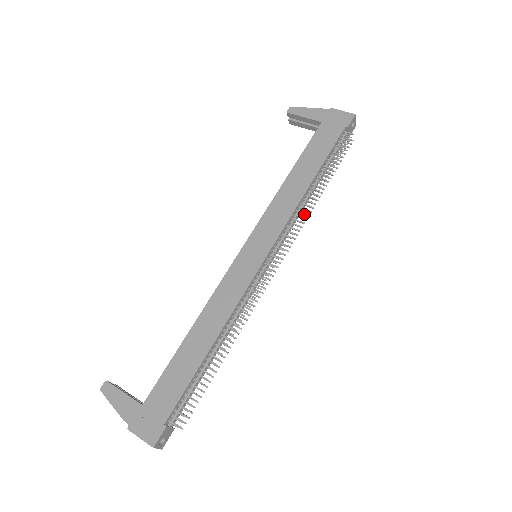
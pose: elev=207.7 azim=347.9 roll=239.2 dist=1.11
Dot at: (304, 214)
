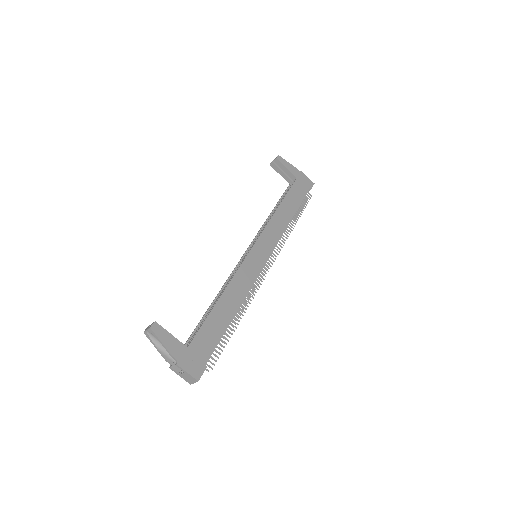
Dot at: (287, 238)
